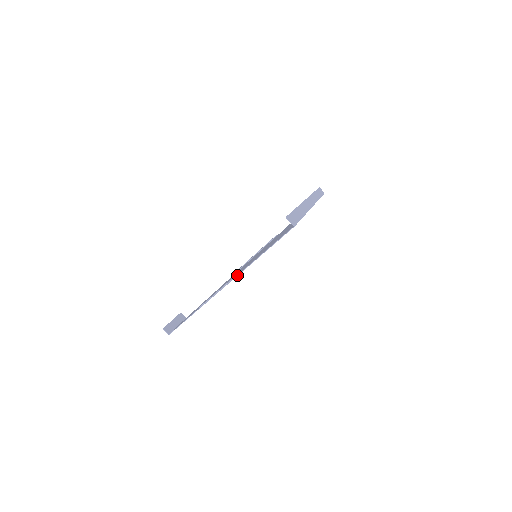
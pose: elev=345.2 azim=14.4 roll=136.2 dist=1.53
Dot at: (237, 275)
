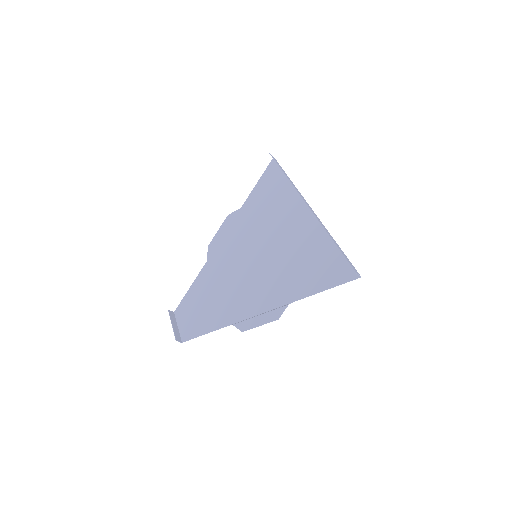
Dot at: (286, 305)
